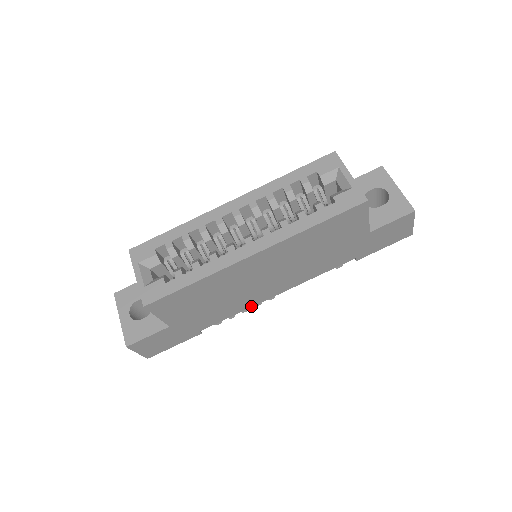
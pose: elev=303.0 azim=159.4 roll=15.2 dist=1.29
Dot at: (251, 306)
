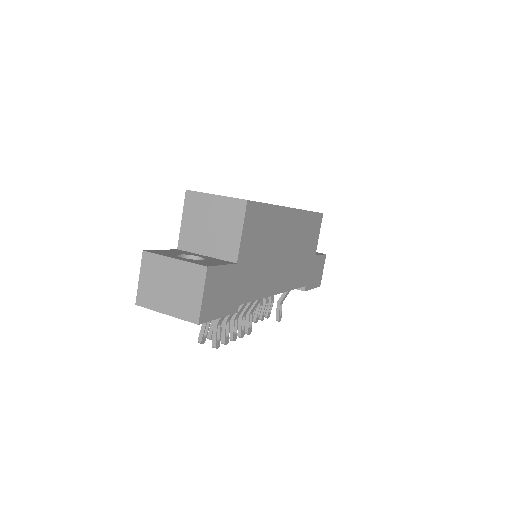
Dot at: (266, 295)
